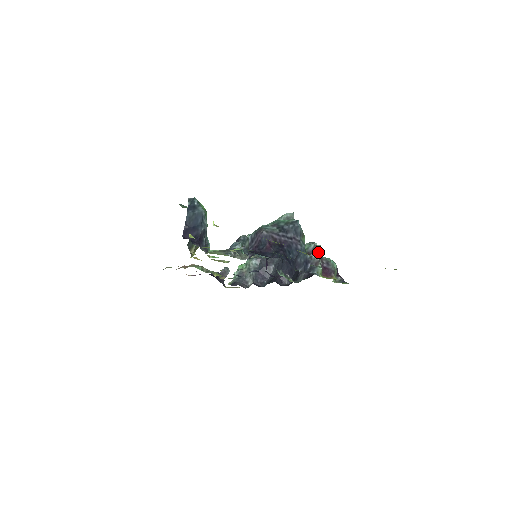
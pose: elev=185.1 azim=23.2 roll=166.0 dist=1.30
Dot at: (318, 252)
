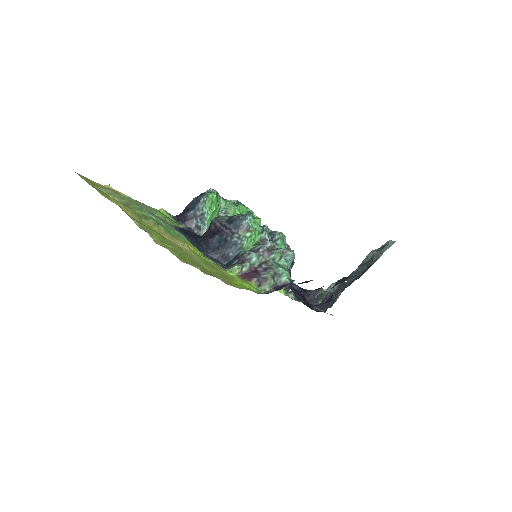
Dot at: occluded
